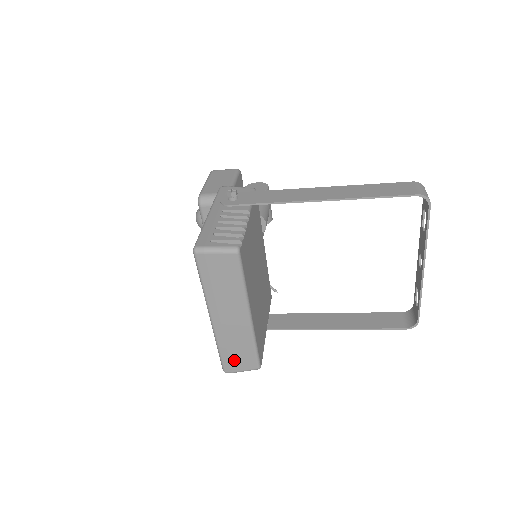
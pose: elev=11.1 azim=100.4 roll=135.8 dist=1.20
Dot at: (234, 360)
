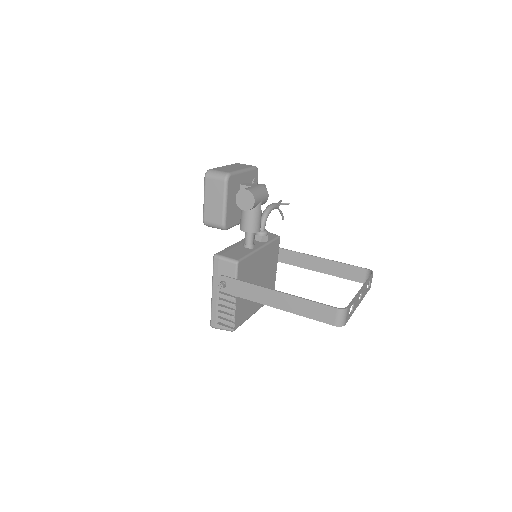
Dot at: occluded
